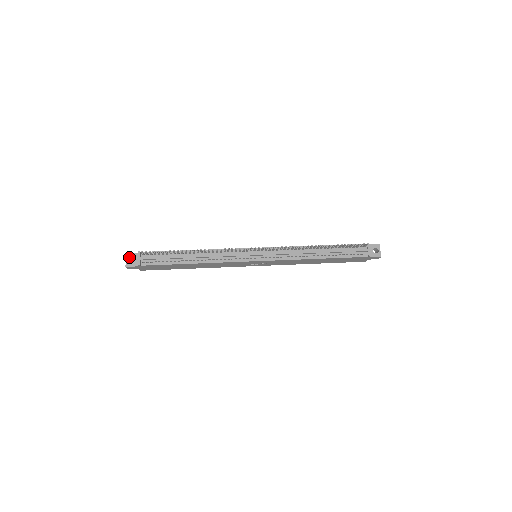
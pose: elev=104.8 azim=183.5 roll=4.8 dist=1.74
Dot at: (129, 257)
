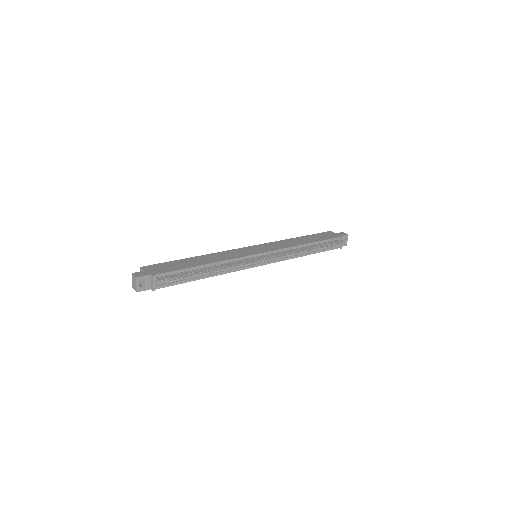
Dot at: (139, 280)
